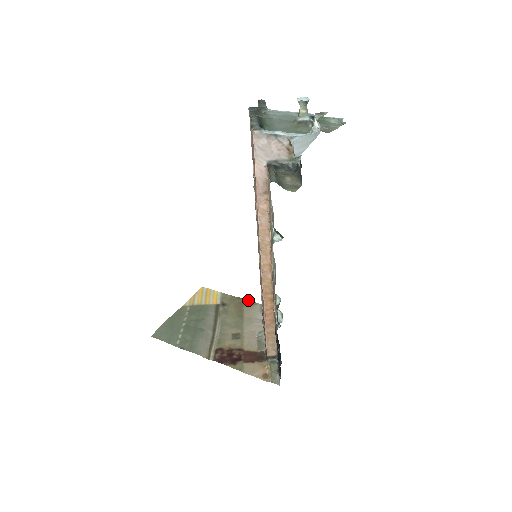
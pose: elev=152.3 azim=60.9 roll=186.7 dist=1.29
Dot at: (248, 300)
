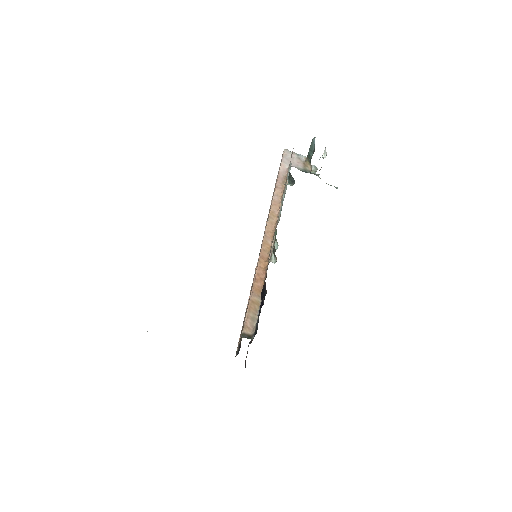
Dot at: occluded
